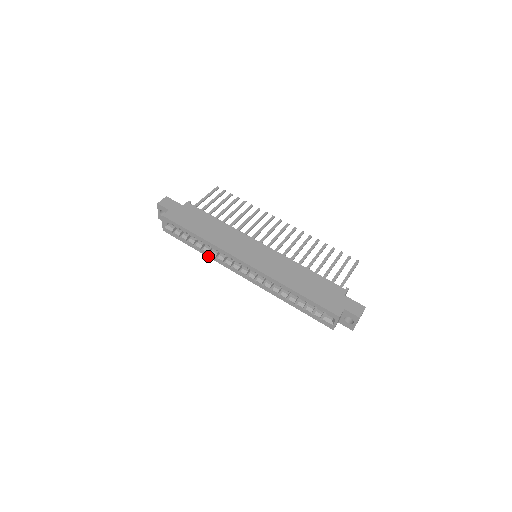
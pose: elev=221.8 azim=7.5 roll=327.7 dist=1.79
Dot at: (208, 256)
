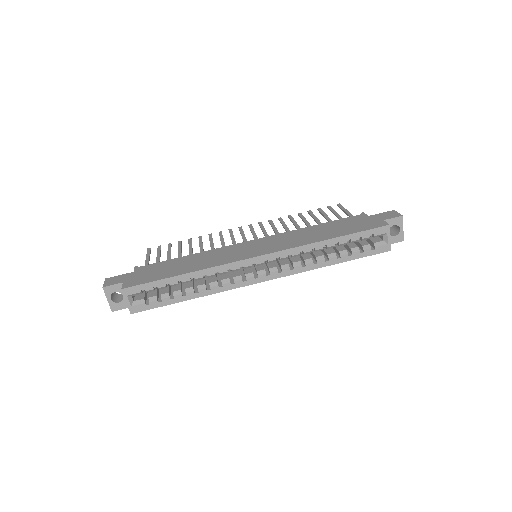
Dot at: (208, 294)
